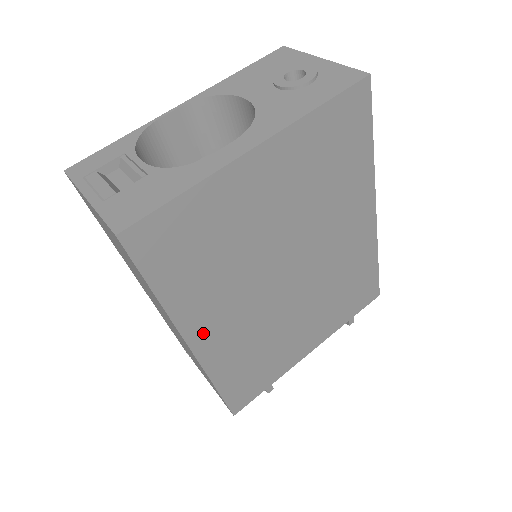
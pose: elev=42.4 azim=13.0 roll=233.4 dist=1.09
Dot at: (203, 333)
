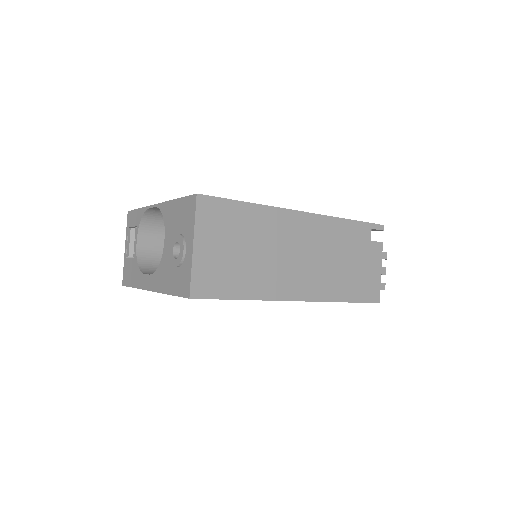
Dot at: occluded
